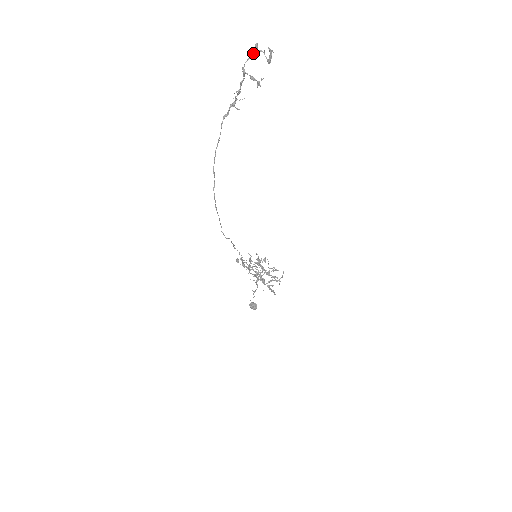
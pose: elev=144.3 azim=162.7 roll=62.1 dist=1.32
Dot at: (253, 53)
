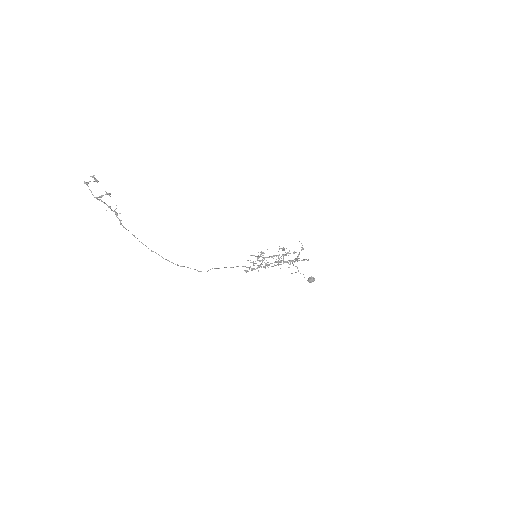
Dot at: occluded
